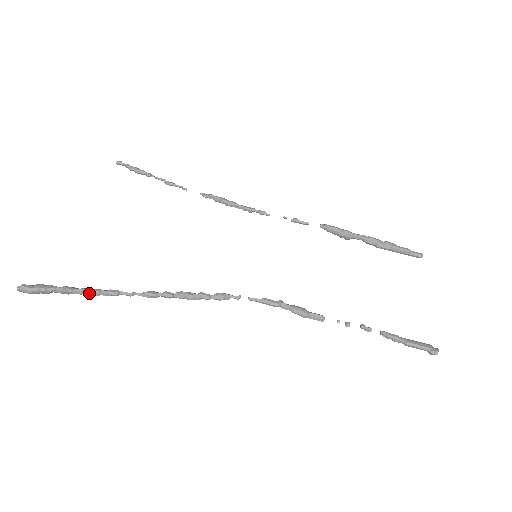
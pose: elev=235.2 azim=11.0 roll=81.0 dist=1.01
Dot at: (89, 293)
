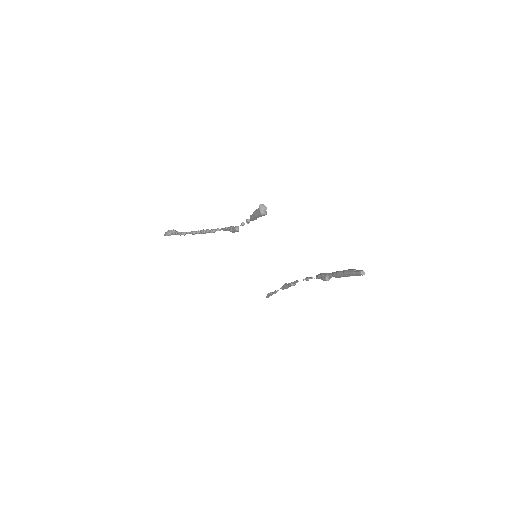
Dot at: (178, 232)
